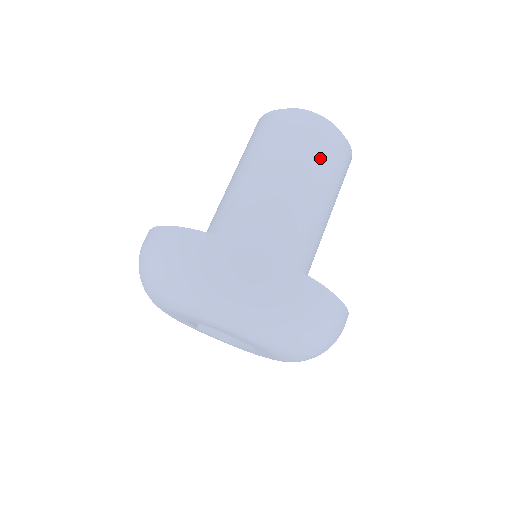
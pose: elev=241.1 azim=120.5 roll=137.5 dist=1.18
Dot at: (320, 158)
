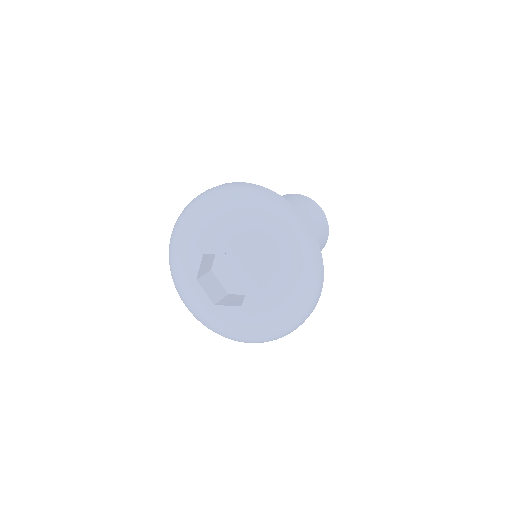
Dot at: (315, 219)
